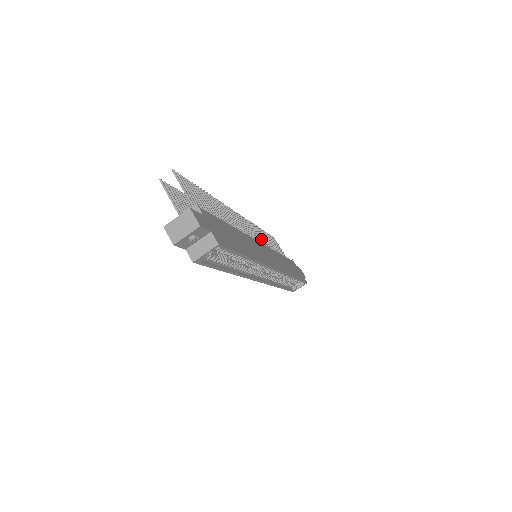
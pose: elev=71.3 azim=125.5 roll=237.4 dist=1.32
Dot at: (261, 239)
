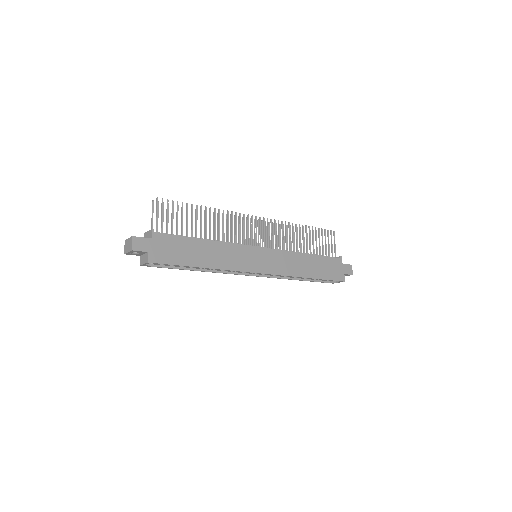
Dot at: (286, 239)
